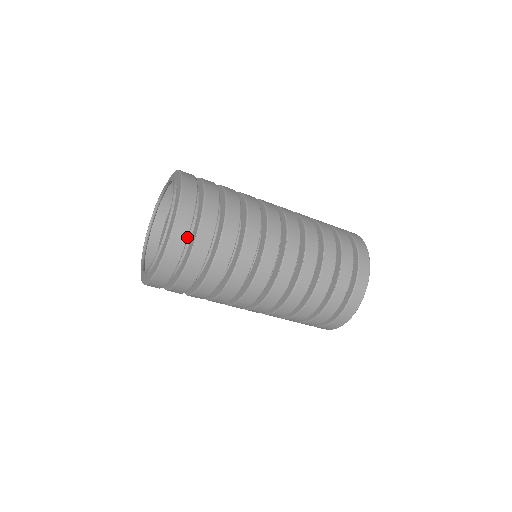
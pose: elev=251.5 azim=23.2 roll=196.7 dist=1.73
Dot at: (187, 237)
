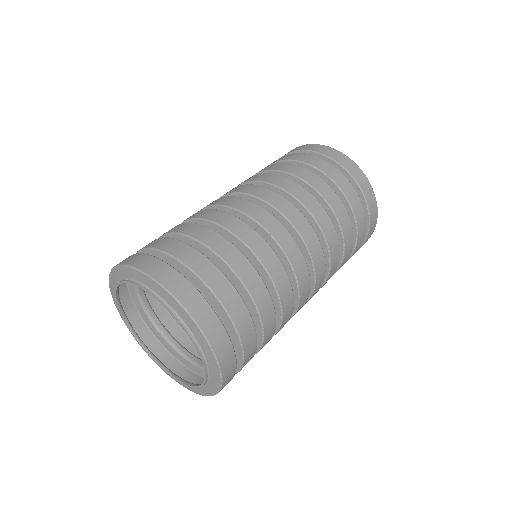
Dot at: (235, 359)
